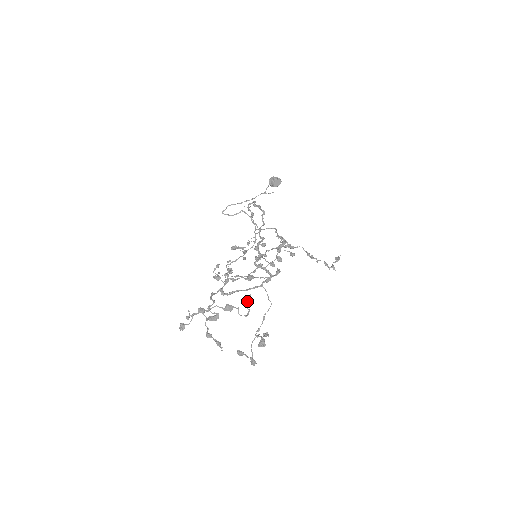
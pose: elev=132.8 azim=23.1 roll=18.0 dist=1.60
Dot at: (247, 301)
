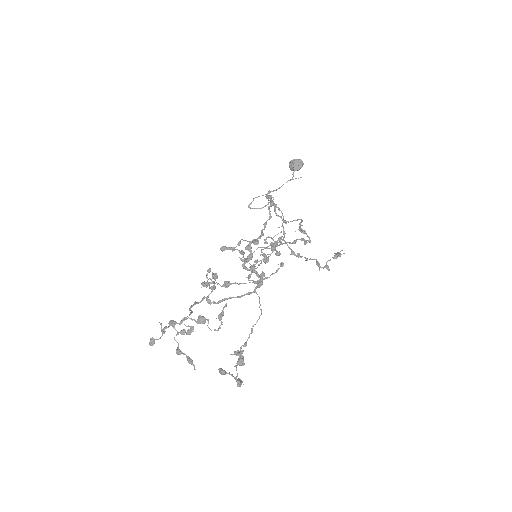
Dot at: (221, 312)
